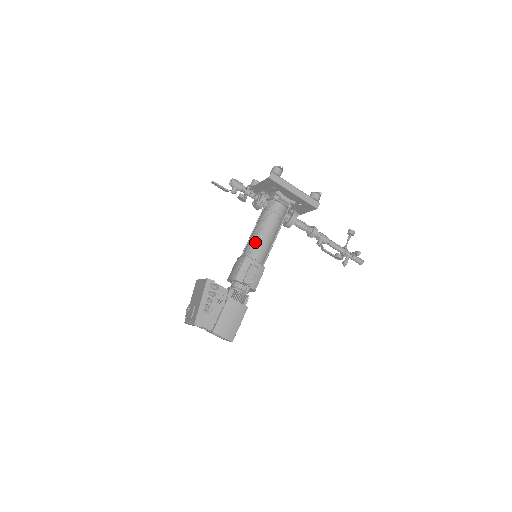
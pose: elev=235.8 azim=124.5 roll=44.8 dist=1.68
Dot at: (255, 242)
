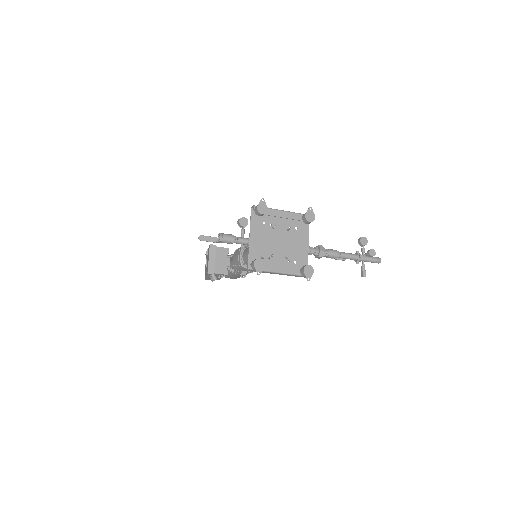
Dot at: occluded
